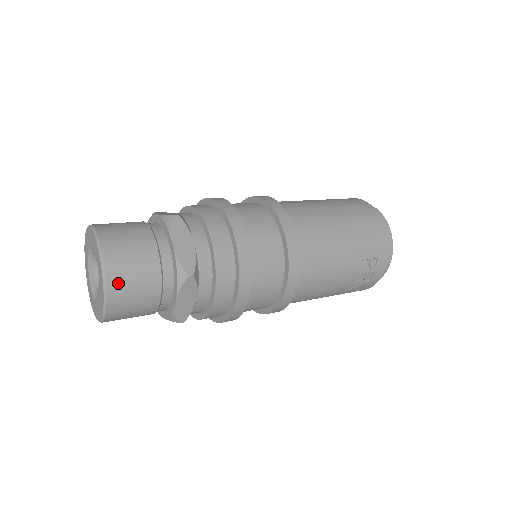
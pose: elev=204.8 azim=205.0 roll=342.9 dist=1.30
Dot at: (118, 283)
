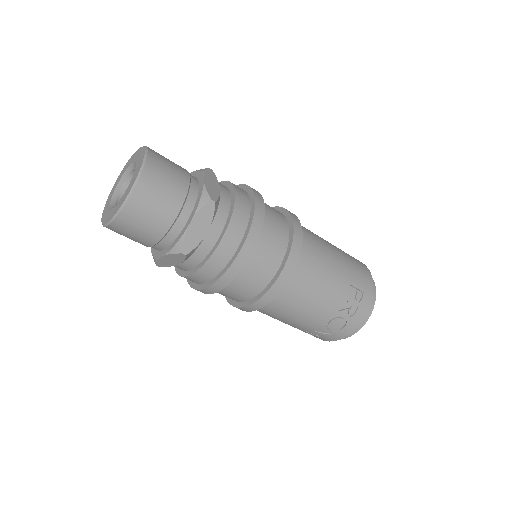
Dot at: (152, 177)
